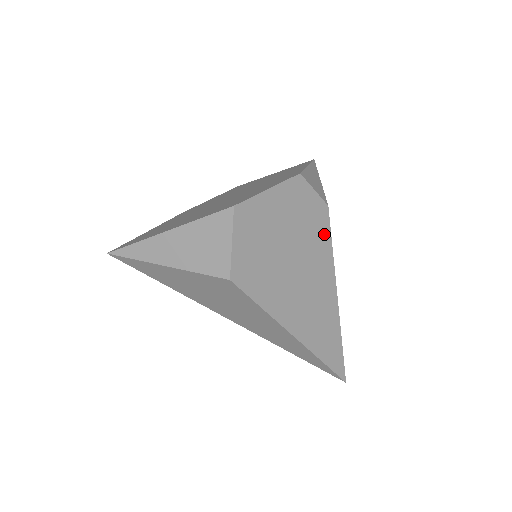
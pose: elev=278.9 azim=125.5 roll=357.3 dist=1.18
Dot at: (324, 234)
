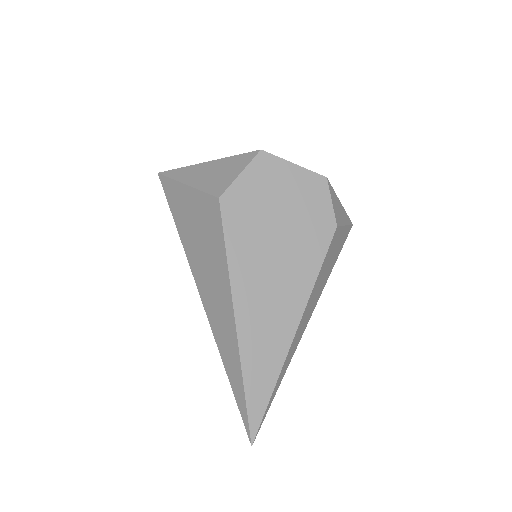
Dot at: (320, 247)
